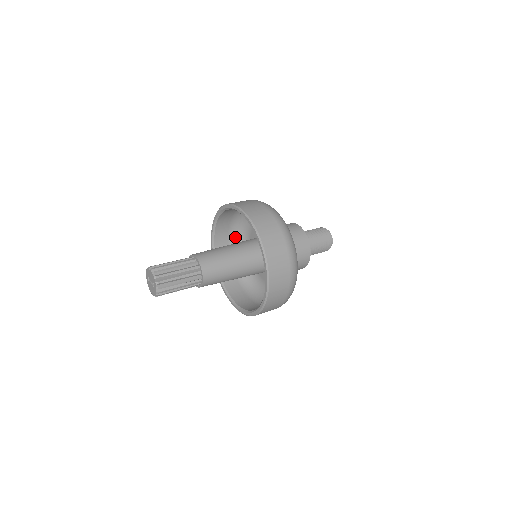
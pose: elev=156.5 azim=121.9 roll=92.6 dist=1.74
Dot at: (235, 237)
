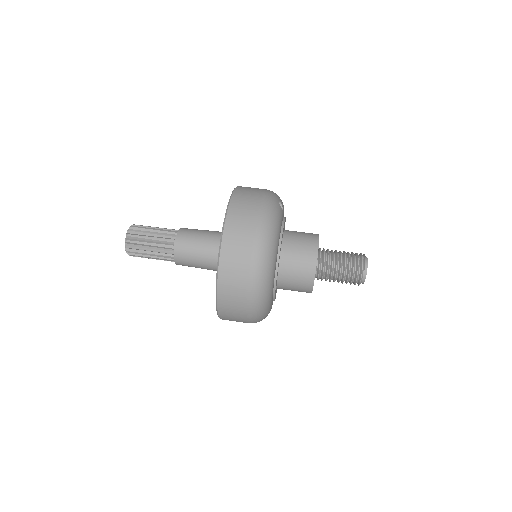
Dot at: occluded
